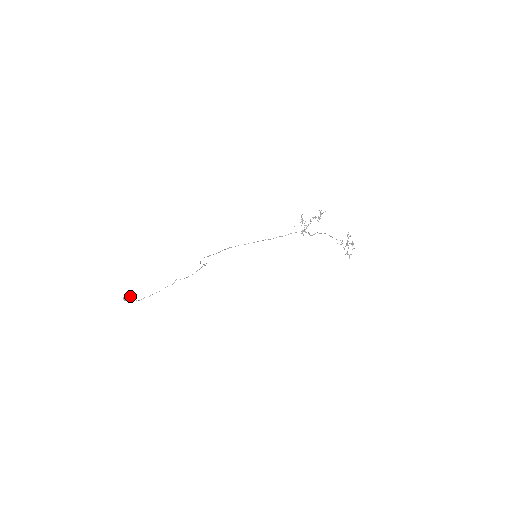
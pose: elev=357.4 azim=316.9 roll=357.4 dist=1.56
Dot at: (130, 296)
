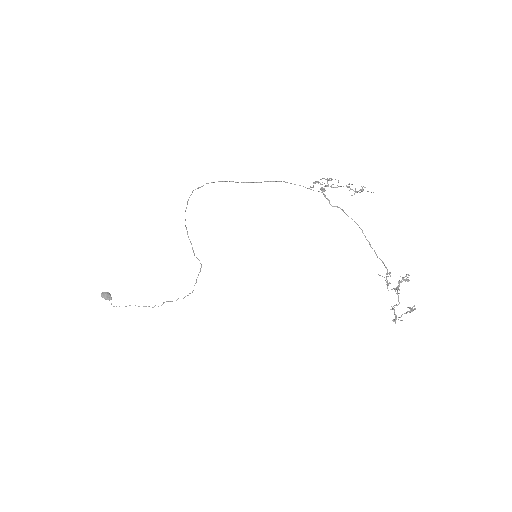
Dot at: occluded
